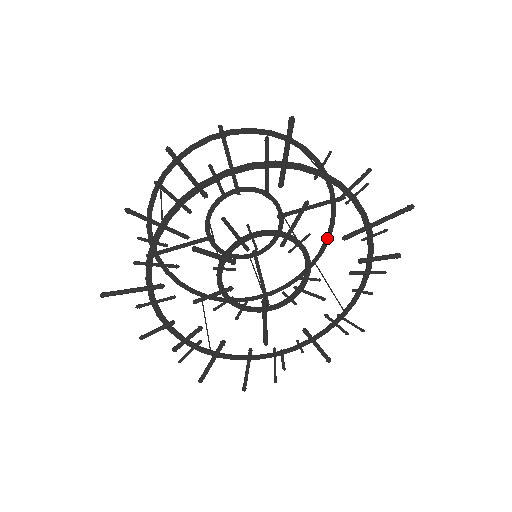
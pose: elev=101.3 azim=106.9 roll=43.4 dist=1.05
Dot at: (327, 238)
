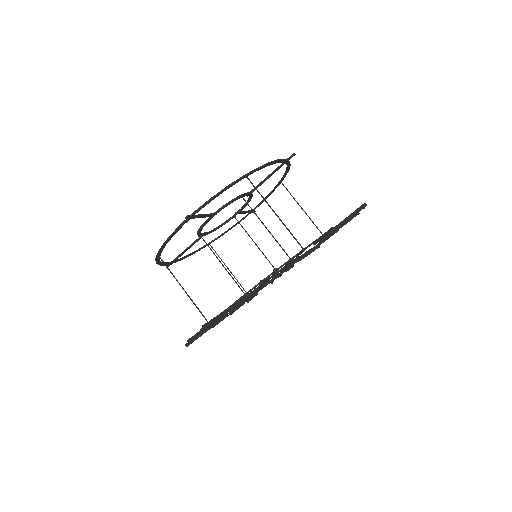
Dot at: (287, 171)
